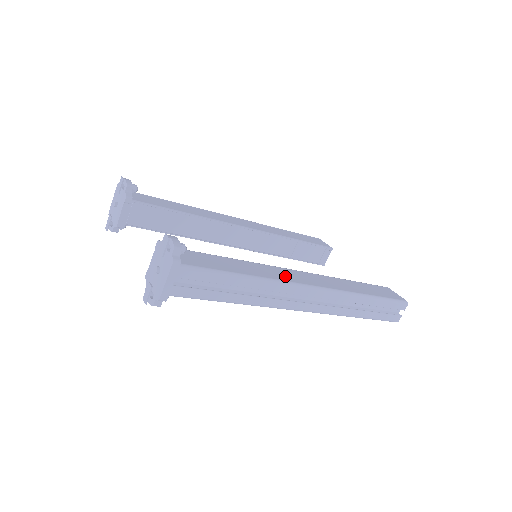
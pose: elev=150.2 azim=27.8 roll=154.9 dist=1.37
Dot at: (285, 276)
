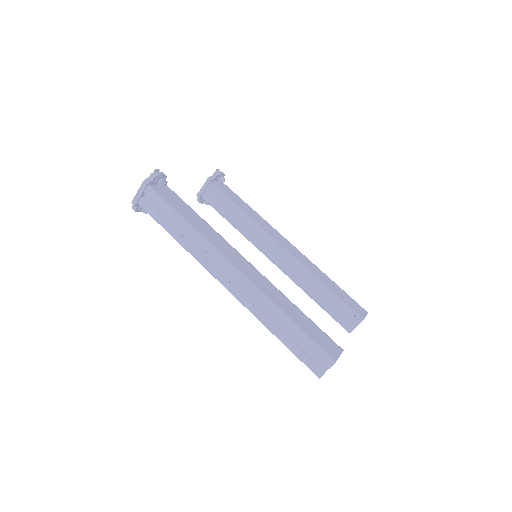
Dot at: (223, 248)
